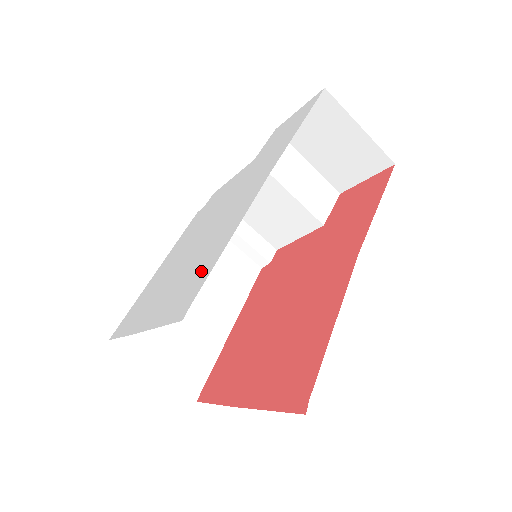
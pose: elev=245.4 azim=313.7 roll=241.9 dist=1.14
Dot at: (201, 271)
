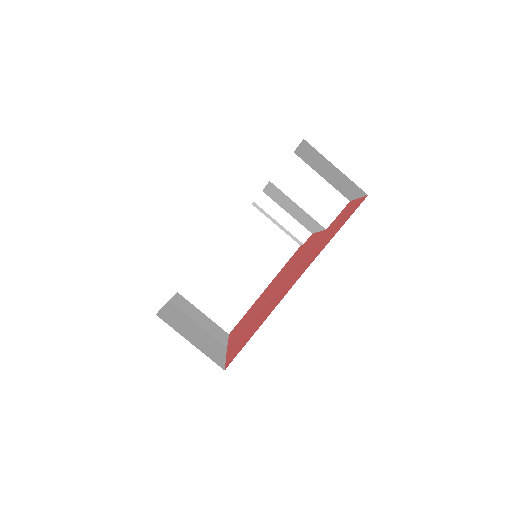
Dot at: occluded
